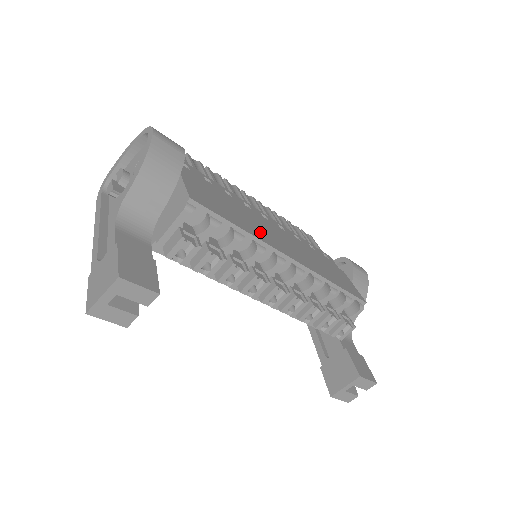
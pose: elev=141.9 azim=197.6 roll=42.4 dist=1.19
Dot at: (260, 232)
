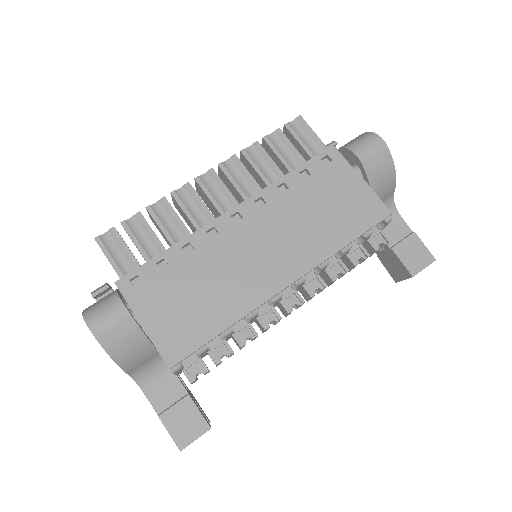
Dot at: (242, 293)
